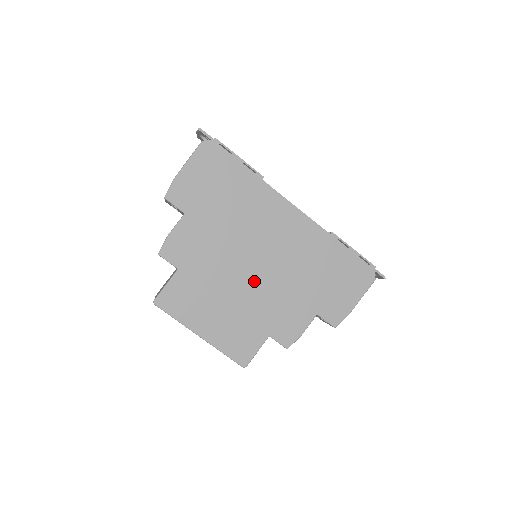
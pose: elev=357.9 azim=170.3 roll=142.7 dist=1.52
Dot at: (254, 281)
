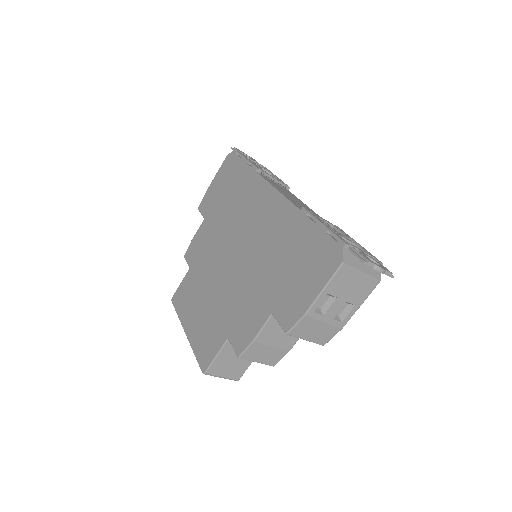
Dot at: (230, 275)
